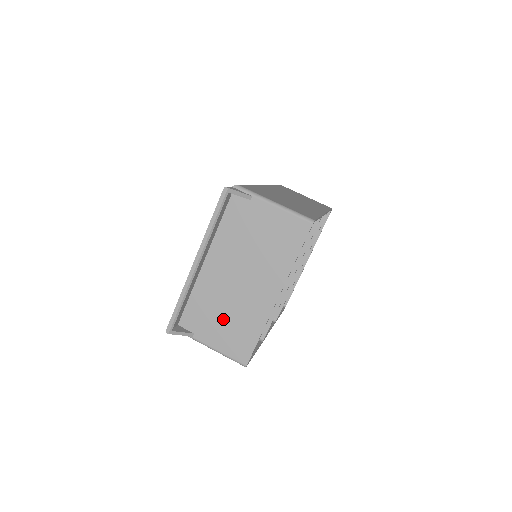
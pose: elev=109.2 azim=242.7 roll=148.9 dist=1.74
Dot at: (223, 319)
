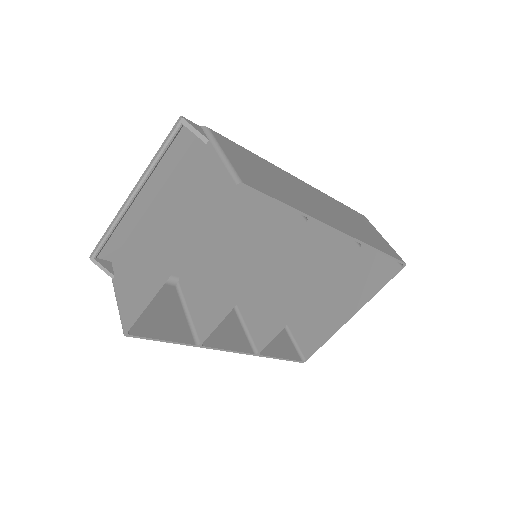
Dot at: (135, 270)
